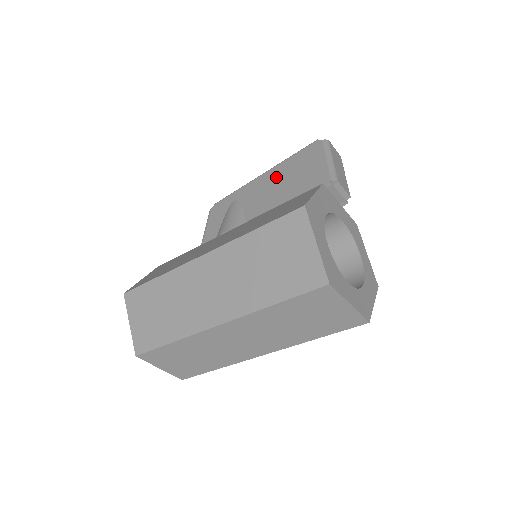
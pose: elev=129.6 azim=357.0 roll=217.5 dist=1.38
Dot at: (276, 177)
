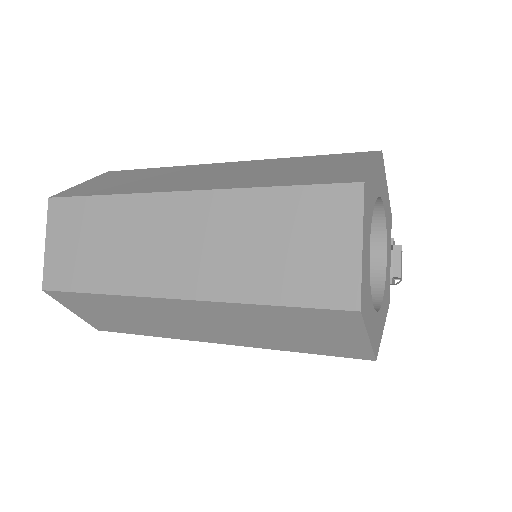
Dot at: occluded
